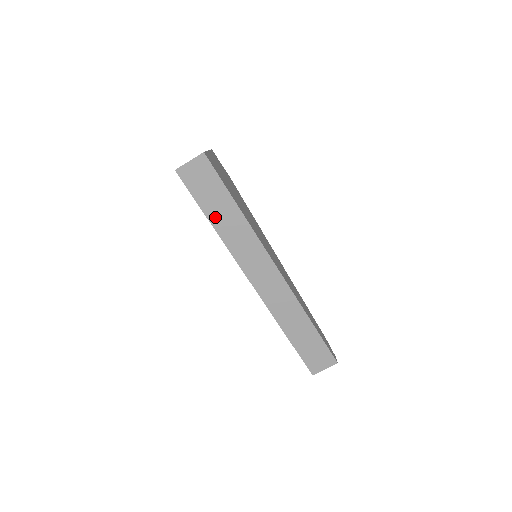
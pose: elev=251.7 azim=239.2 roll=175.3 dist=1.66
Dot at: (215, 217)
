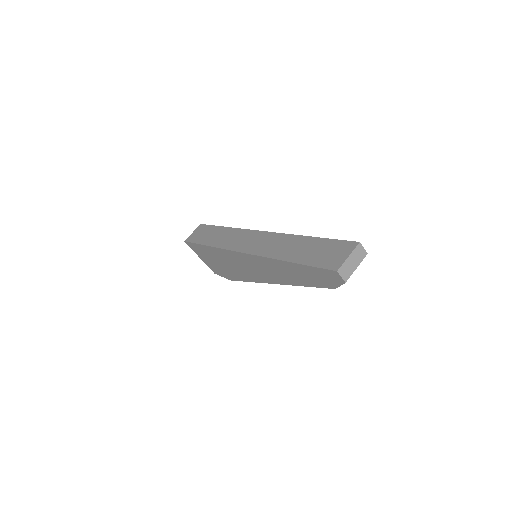
Dot at: (209, 241)
